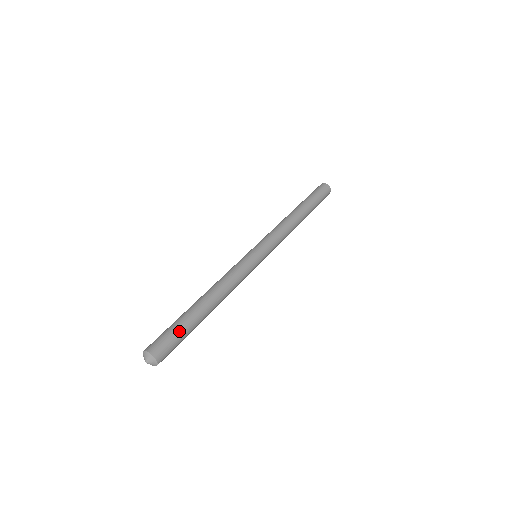
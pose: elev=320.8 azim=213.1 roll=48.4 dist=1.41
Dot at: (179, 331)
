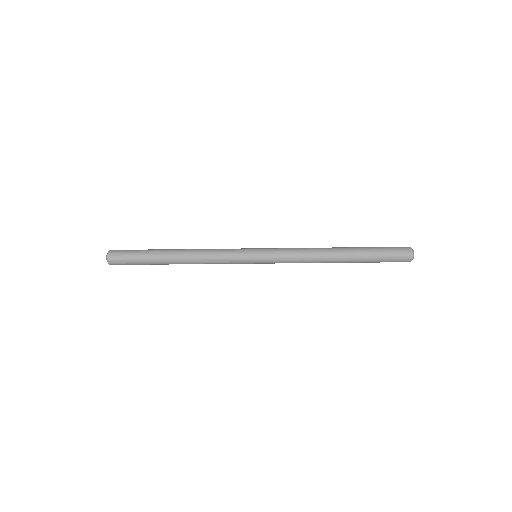
Dot at: (139, 250)
